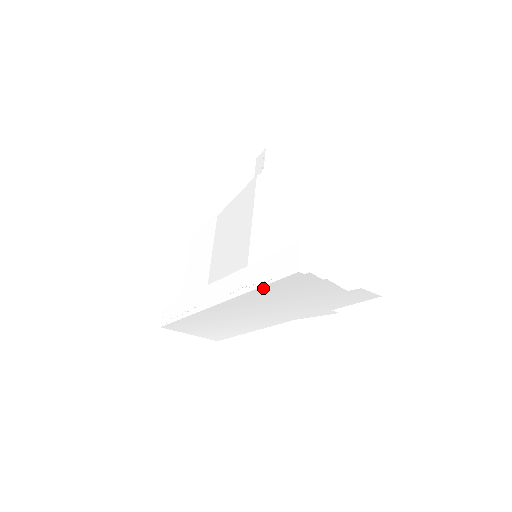
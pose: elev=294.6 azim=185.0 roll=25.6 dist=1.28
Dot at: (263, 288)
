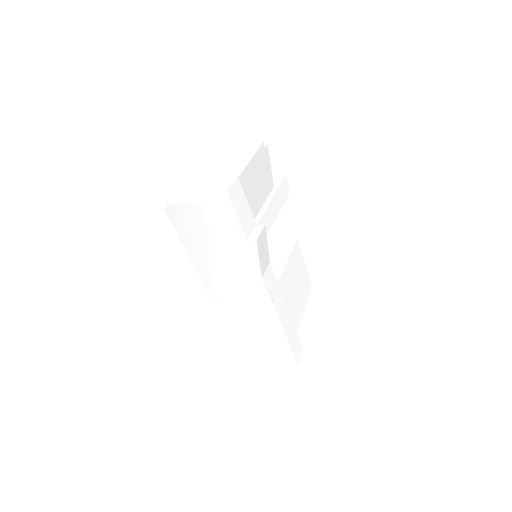
Dot at: (186, 246)
